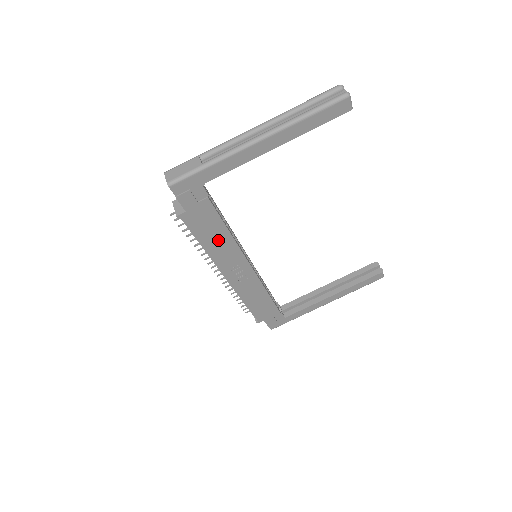
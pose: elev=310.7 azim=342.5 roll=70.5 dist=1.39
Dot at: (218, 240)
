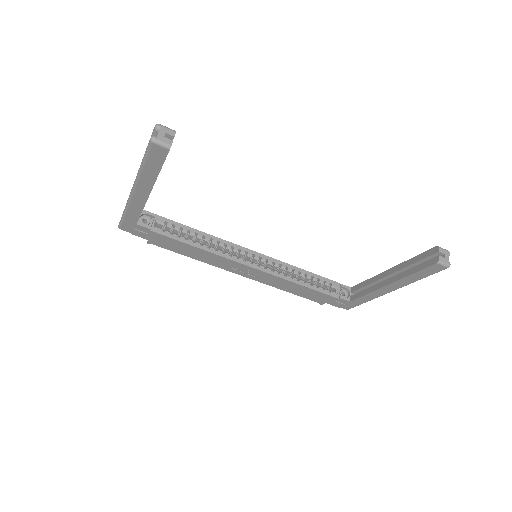
Dot at: (196, 253)
